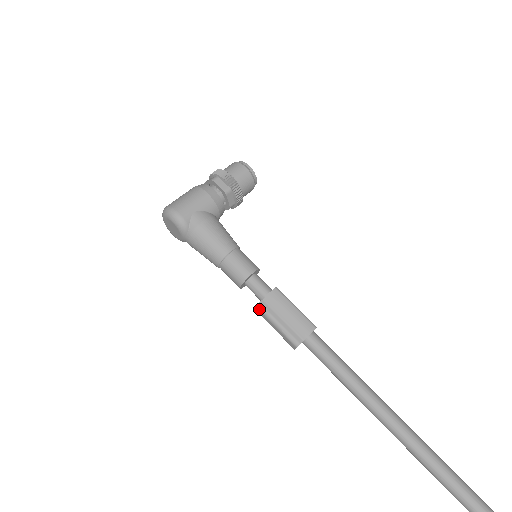
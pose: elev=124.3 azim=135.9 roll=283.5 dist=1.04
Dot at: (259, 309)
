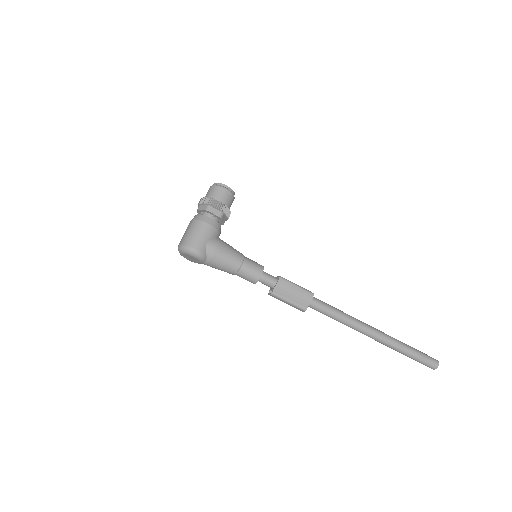
Dot at: (273, 295)
